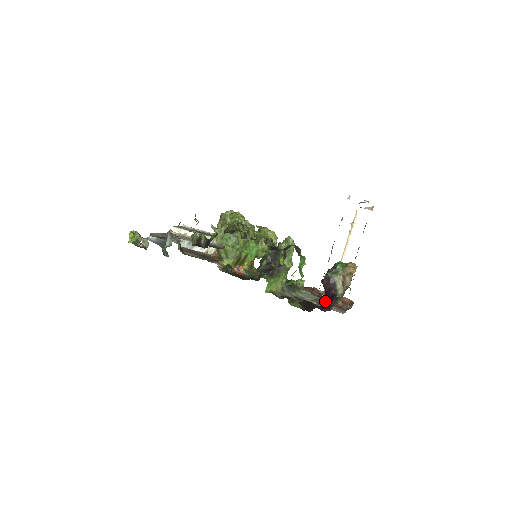
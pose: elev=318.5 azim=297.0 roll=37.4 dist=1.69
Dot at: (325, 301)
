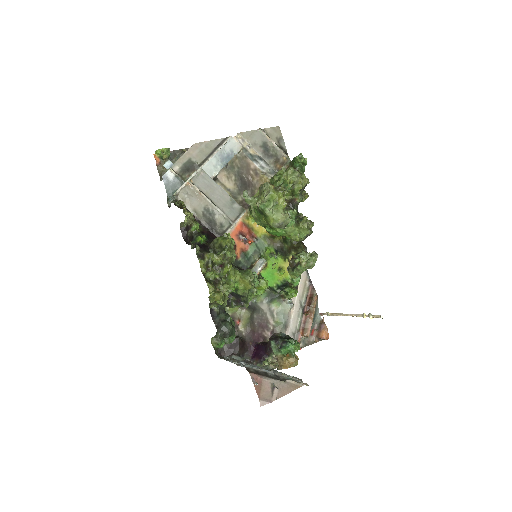
Dot at: (258, 349)
